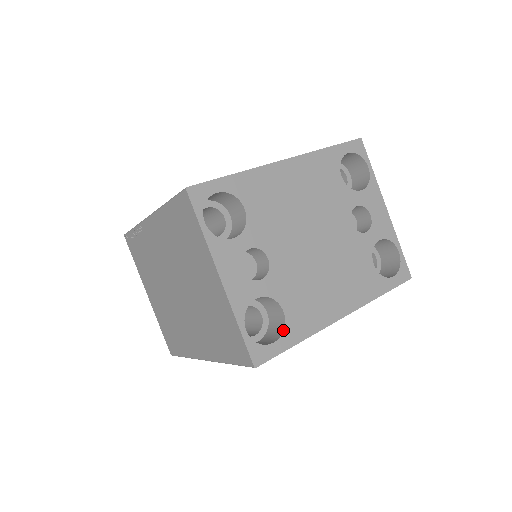
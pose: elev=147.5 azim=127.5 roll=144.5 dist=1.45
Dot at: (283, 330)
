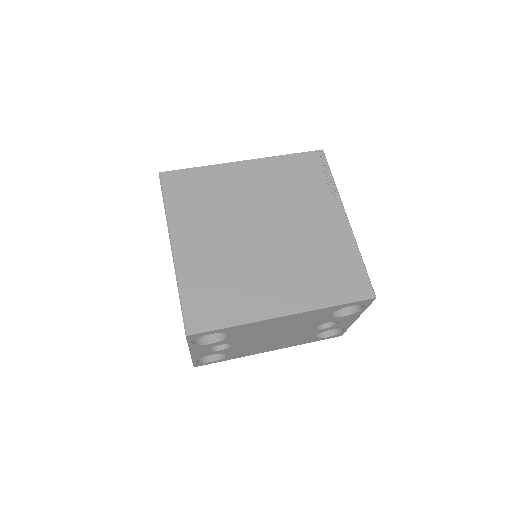
Dot at: (222, 359)
